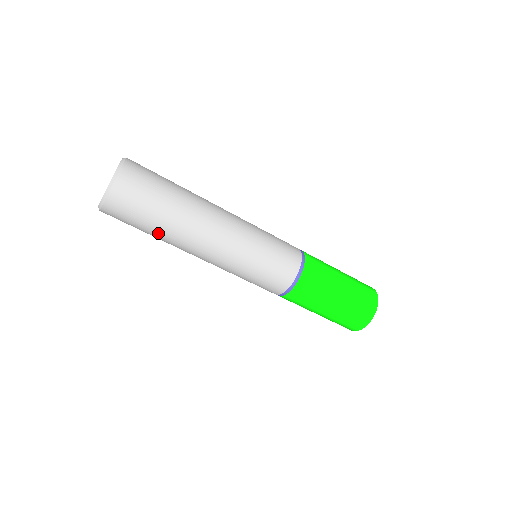
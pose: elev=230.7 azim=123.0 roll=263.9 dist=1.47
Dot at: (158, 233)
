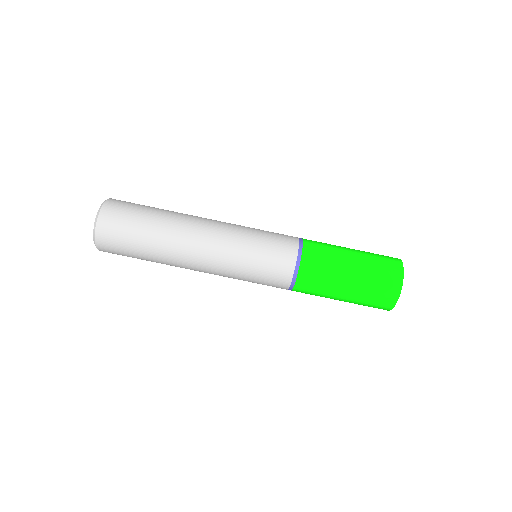
Dot at: (150, 258)
